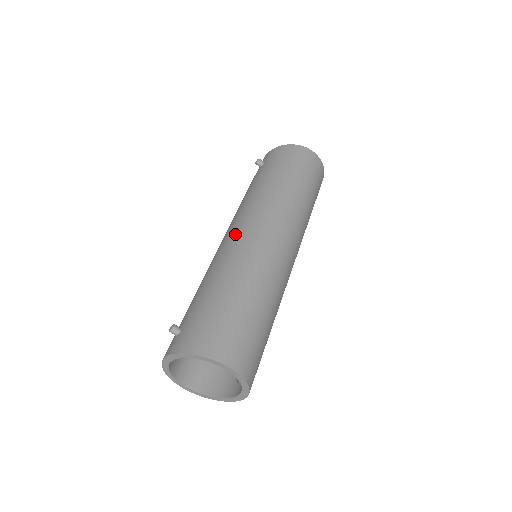
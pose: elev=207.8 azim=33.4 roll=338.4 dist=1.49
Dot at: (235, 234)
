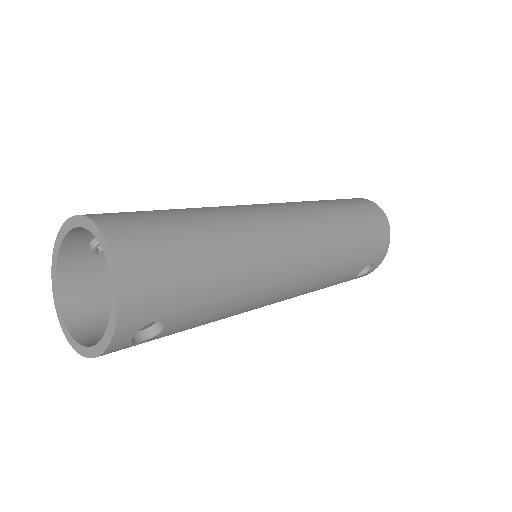
Dot at: occluded
